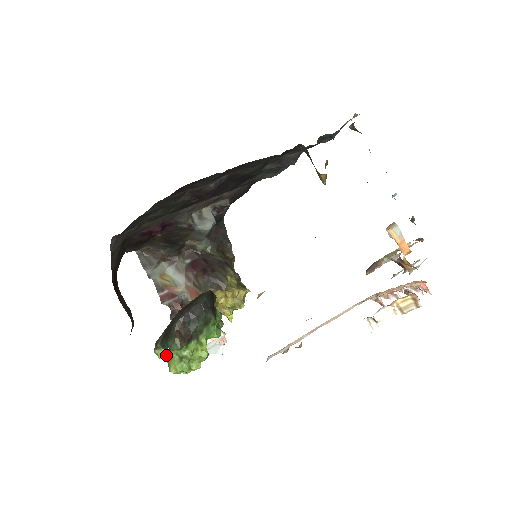
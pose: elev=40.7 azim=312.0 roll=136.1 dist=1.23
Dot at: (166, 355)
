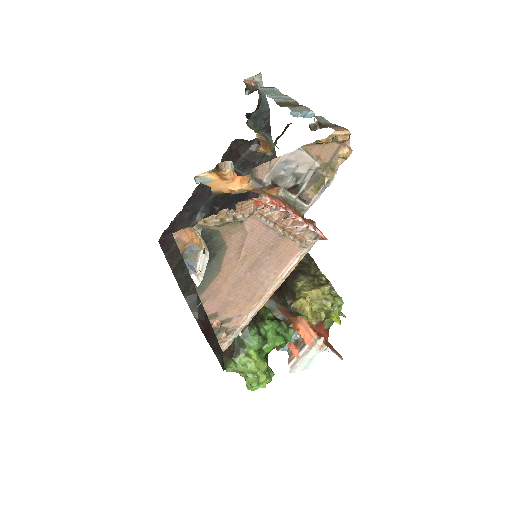
Dot at: occluded
